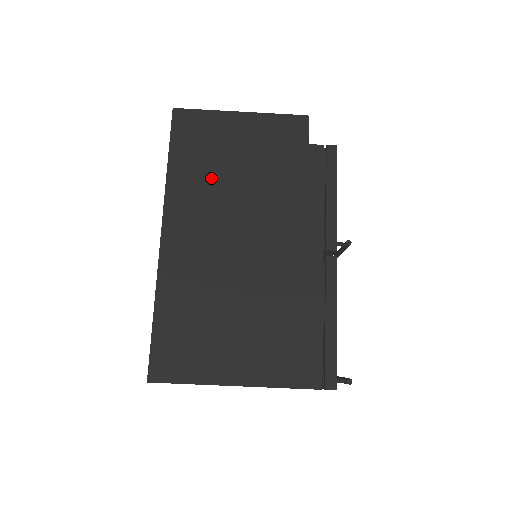
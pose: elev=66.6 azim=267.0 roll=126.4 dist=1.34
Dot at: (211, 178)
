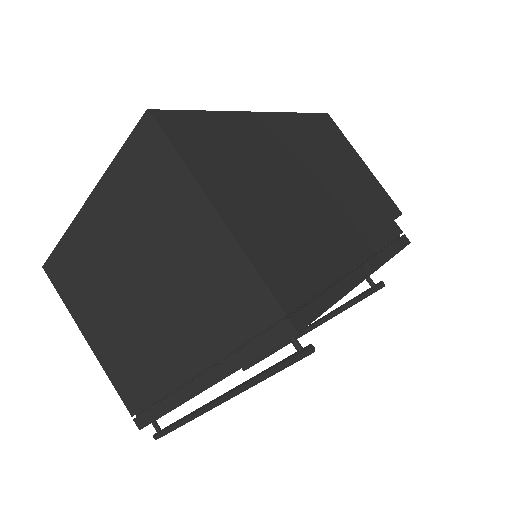
Dot at: (322, 147)
